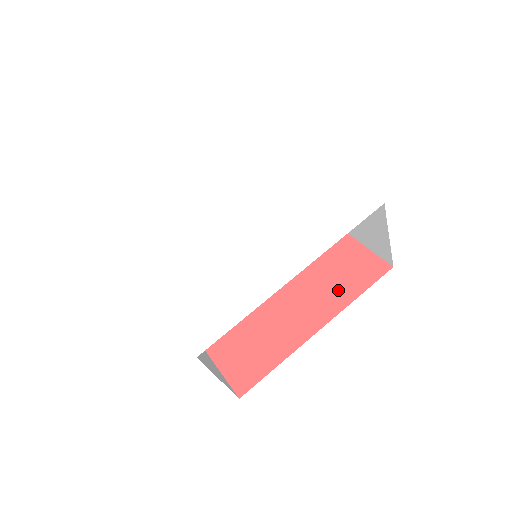
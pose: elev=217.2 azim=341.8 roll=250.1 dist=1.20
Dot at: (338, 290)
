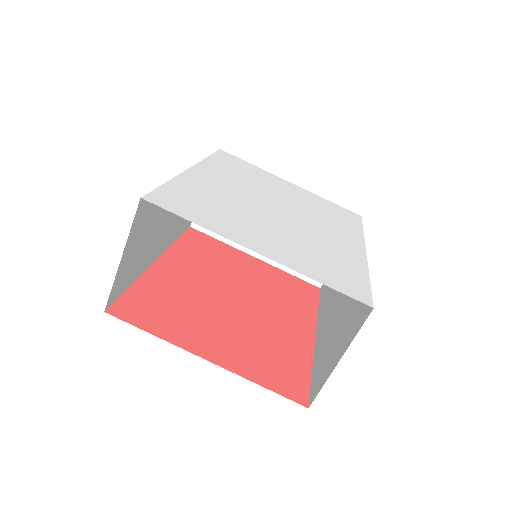
Dot at: (300, 304)
